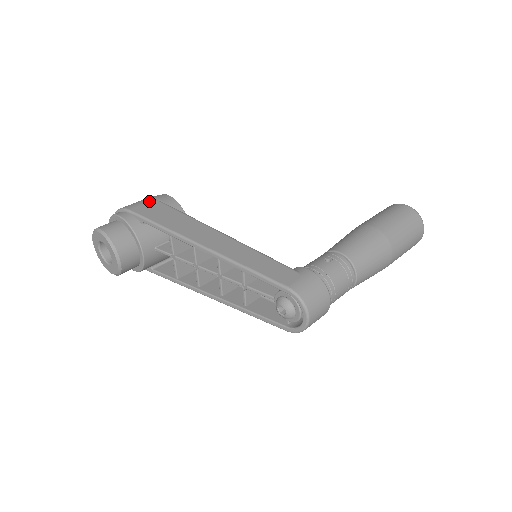
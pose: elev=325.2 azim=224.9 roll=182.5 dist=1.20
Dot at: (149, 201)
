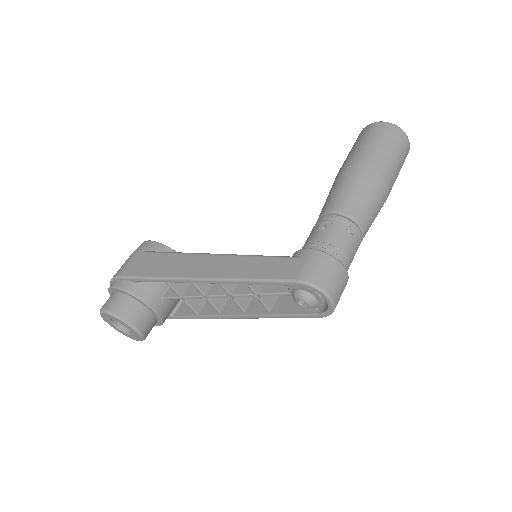
Dot at: (133, 257)
